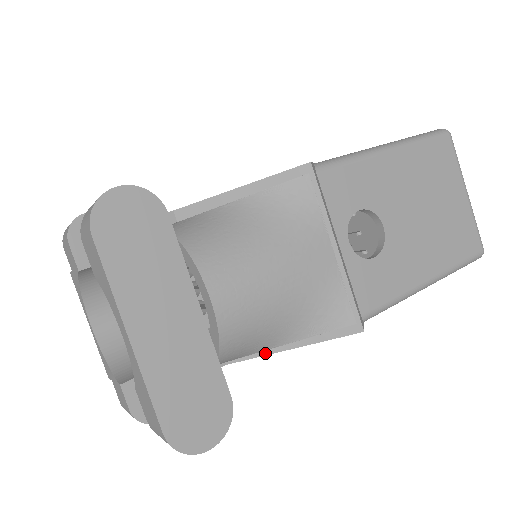
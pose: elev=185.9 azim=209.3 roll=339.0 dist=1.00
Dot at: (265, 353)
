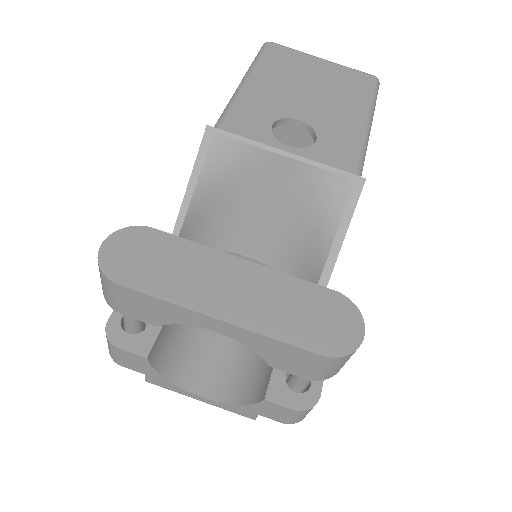
Dot at: (329, 273)
